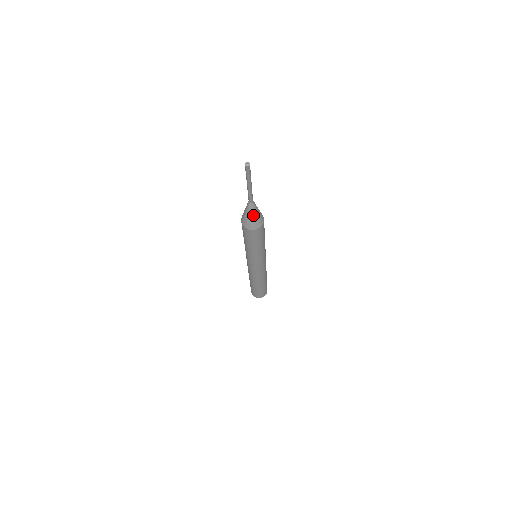
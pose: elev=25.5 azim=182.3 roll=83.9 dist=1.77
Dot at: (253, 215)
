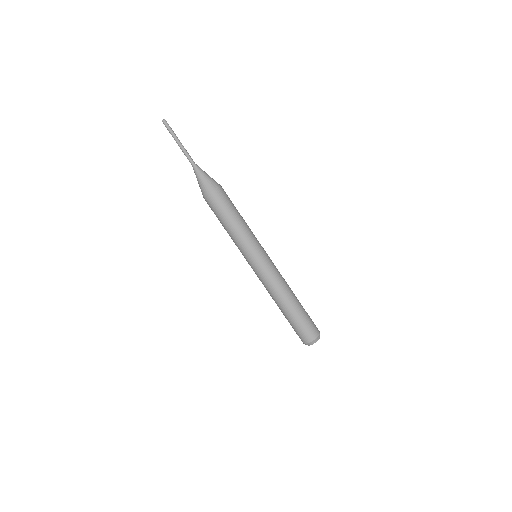
Dot at: (199, 178)
